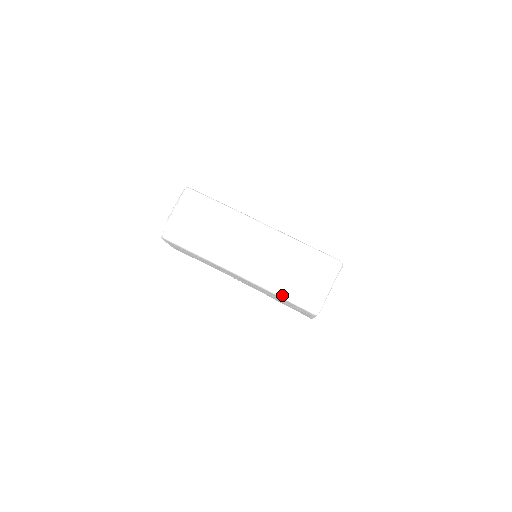
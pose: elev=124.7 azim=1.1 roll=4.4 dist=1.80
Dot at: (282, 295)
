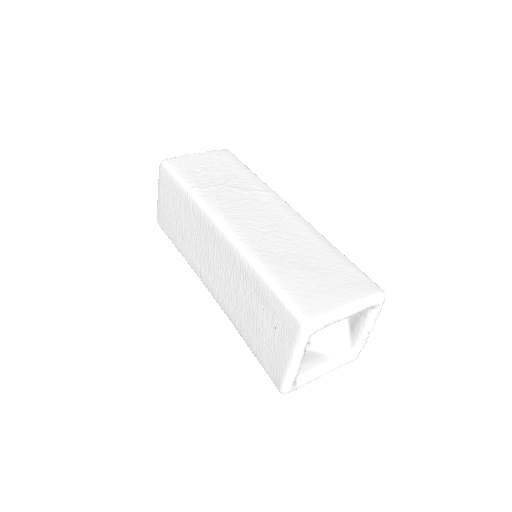
Dot at: (268, 275)
